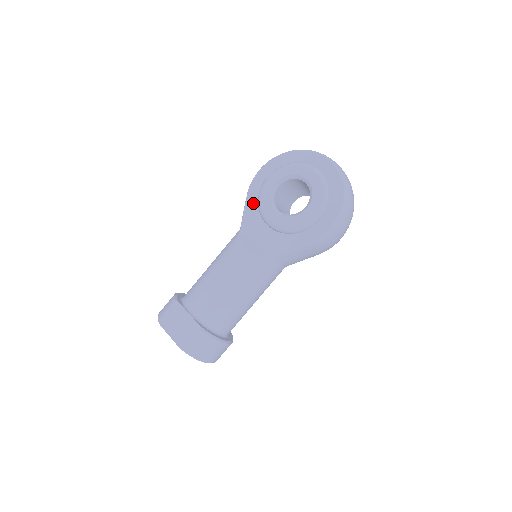
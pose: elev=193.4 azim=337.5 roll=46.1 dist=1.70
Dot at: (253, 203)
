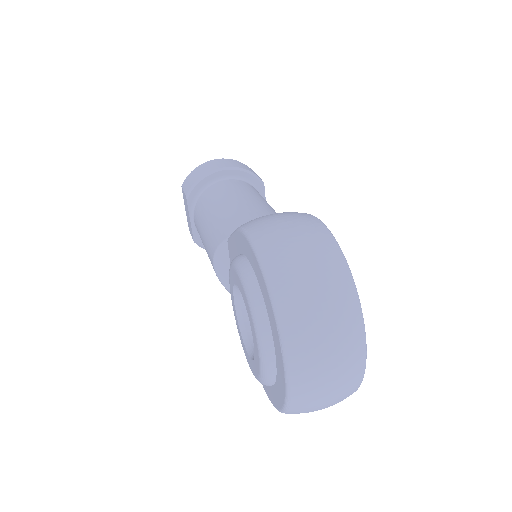
Dot at: (236, 247)
